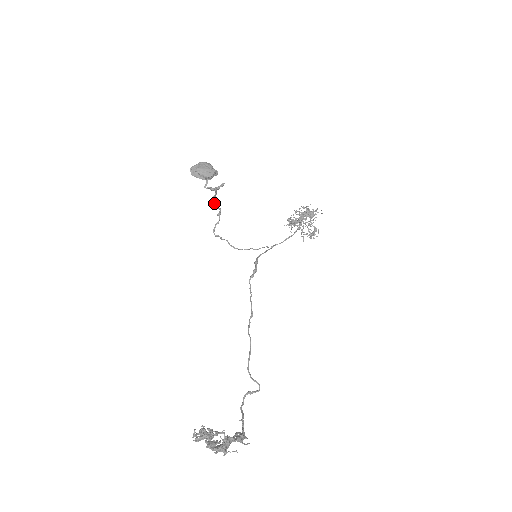
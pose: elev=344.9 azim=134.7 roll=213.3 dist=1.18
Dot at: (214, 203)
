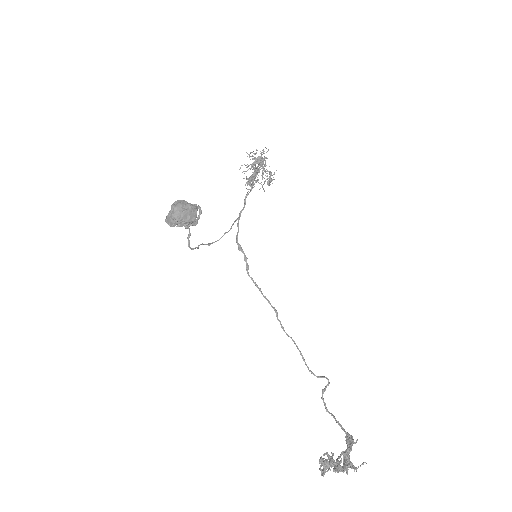
Dot at: occluded
